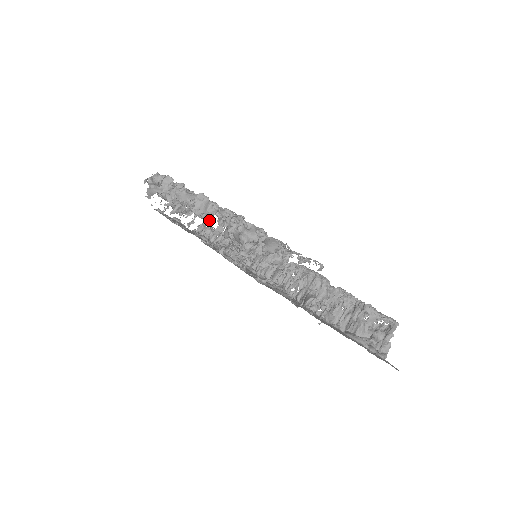
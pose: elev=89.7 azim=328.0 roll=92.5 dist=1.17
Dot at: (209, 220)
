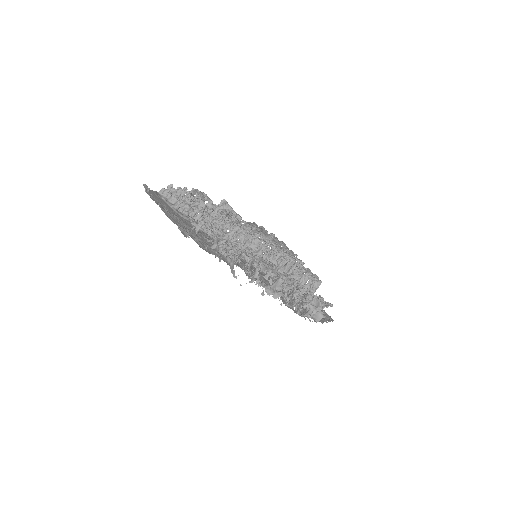
Dot at: (286, 297)
